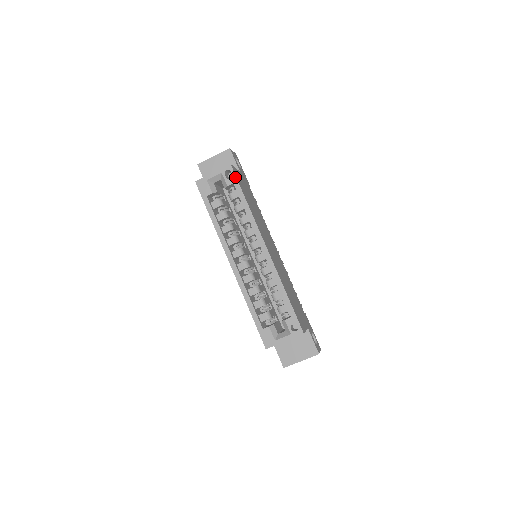
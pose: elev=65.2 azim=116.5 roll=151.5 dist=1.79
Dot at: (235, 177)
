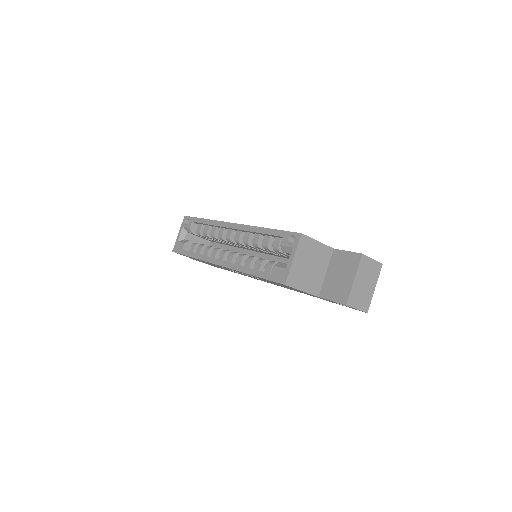
Dot at: (191, 218)
